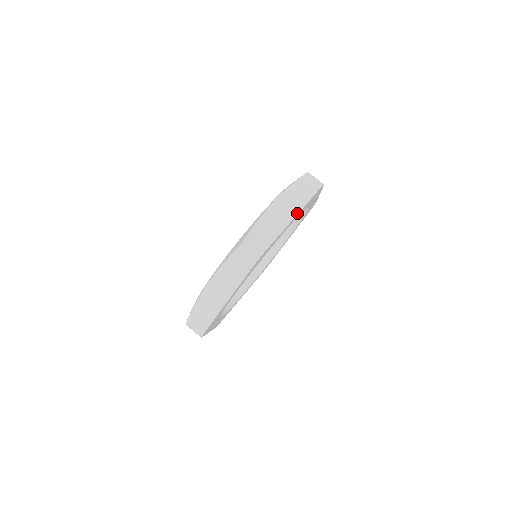
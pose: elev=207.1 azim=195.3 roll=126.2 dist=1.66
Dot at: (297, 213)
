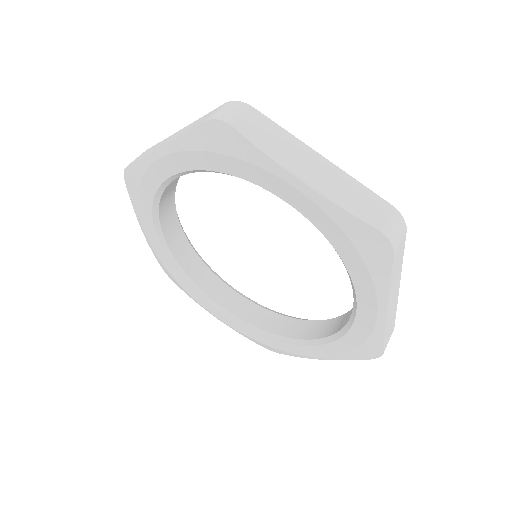
Dot at: occluded
